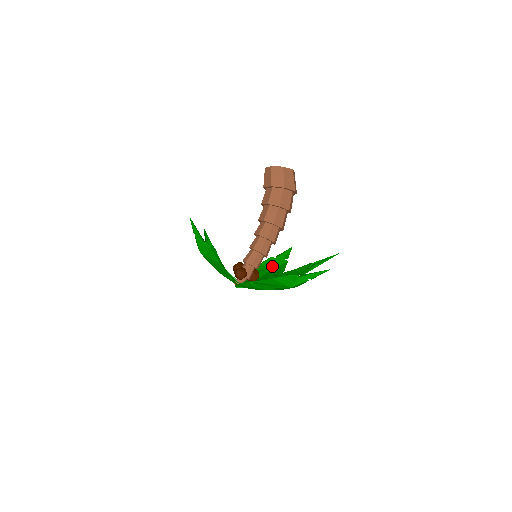
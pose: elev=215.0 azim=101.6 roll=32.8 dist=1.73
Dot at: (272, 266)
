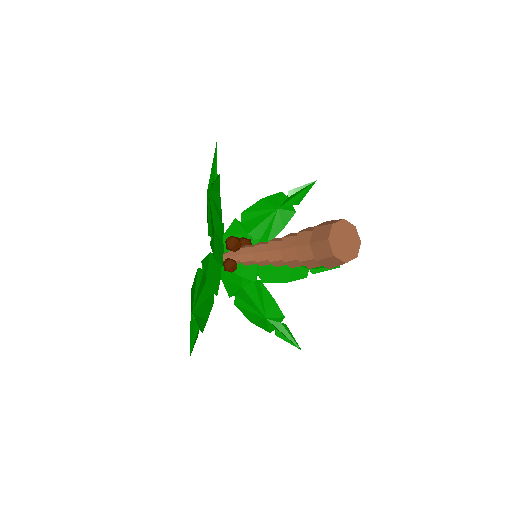
Dot at: (276, 205)
